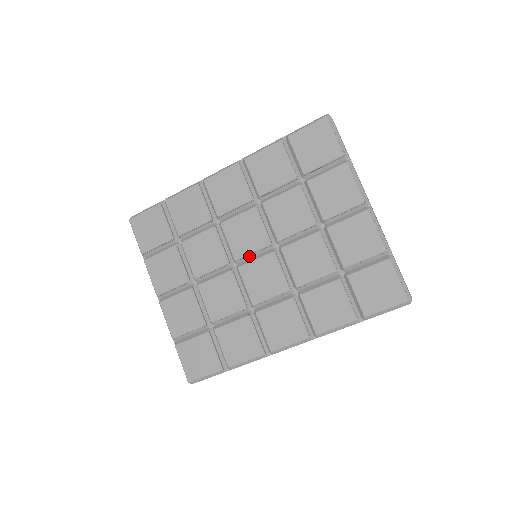
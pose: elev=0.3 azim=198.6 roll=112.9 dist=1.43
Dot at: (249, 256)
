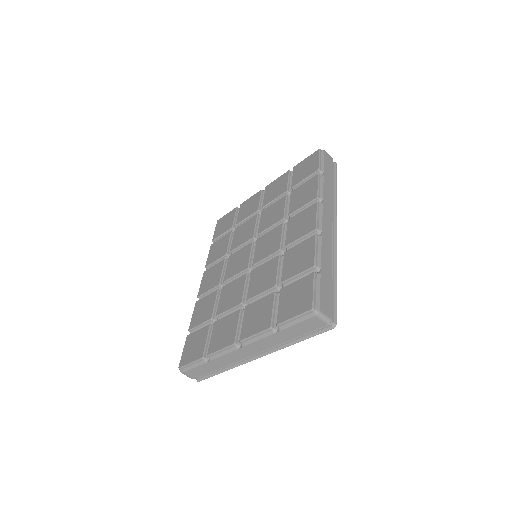
Dot at: (252, 260)
